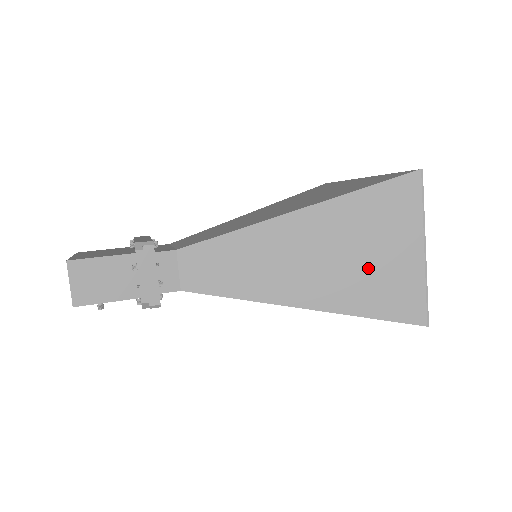
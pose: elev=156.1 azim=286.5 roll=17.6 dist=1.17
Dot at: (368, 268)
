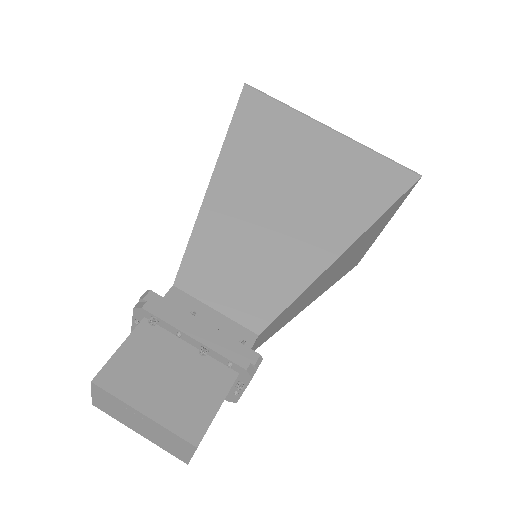
Dot at: occluded
